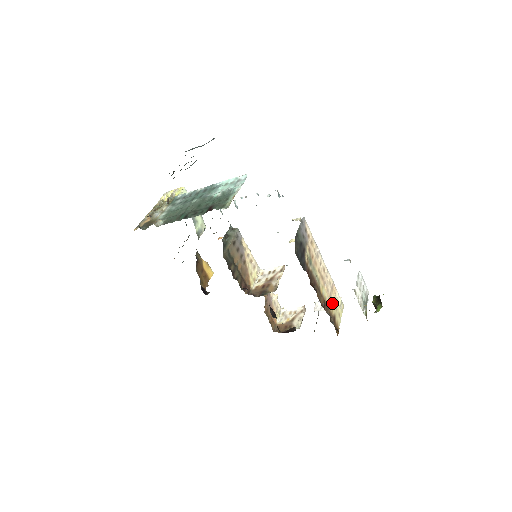
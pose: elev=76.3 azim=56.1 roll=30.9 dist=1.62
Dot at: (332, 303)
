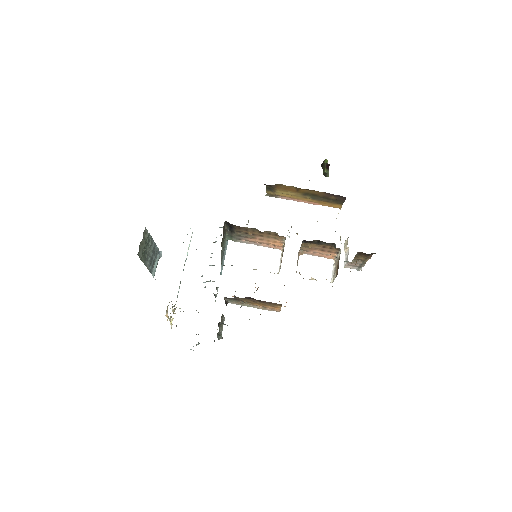
Dot at: occluded
